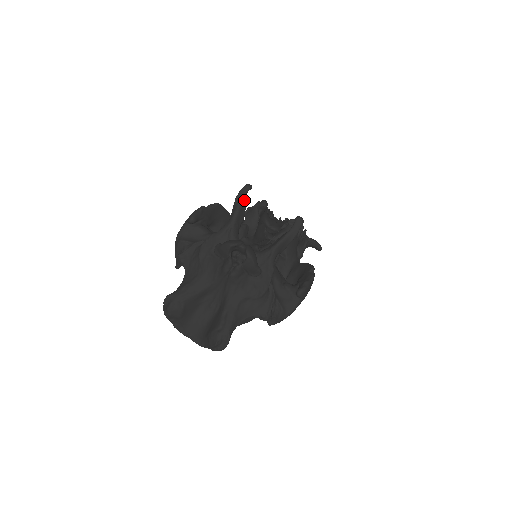
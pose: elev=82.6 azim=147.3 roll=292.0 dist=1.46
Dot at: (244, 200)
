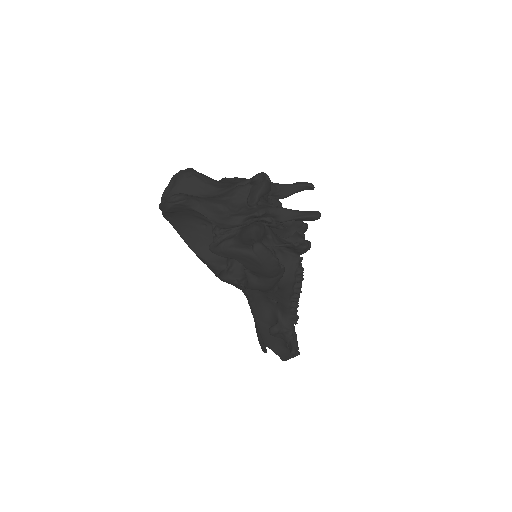
Dot at: (300, 187)
